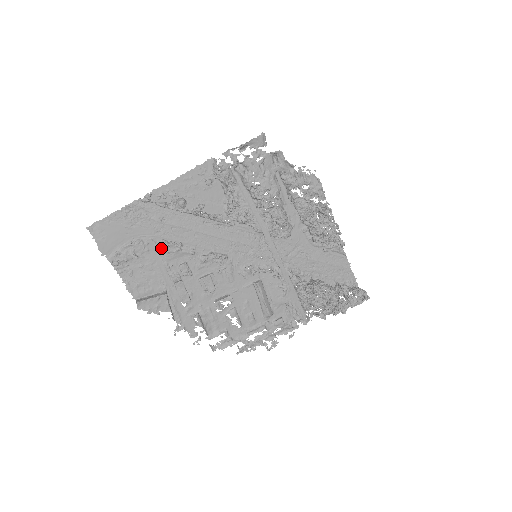
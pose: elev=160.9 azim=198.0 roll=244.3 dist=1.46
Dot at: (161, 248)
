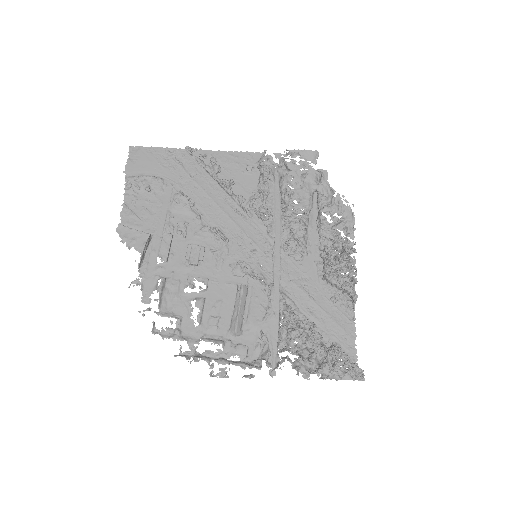
Dot at: (175, 196)
